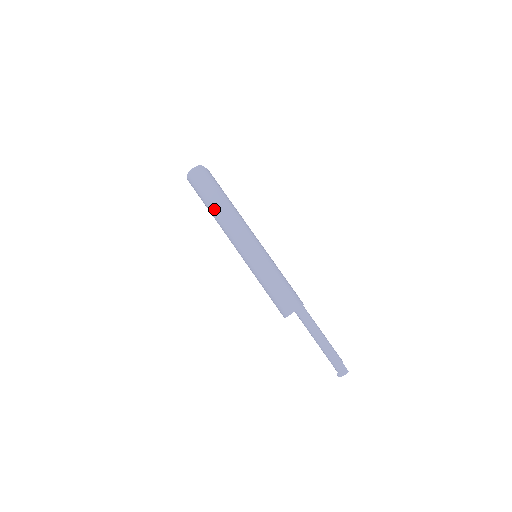
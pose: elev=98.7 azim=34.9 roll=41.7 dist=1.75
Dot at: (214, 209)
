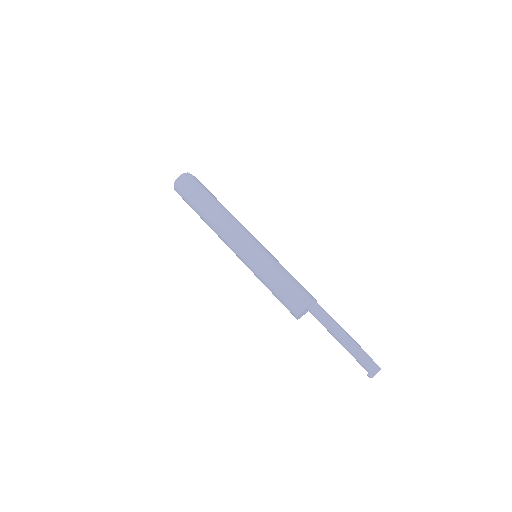
Dot at: (205, 213)
